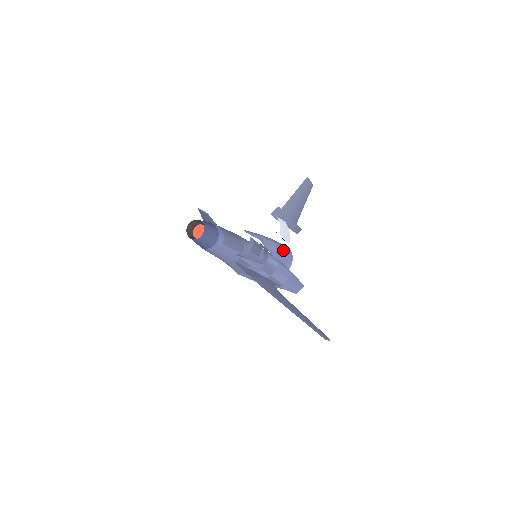
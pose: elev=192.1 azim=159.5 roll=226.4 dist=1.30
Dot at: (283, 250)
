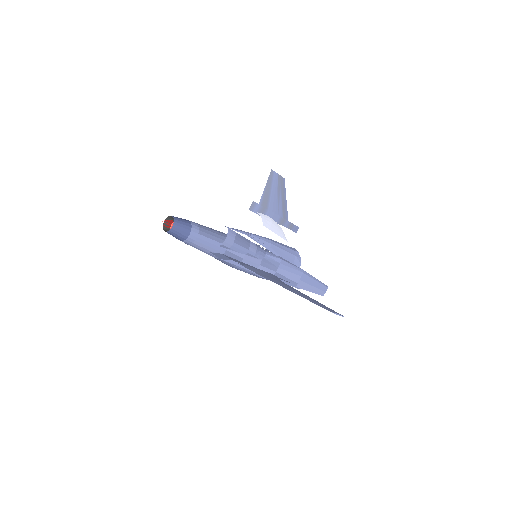
Dot at: (284, 248)
